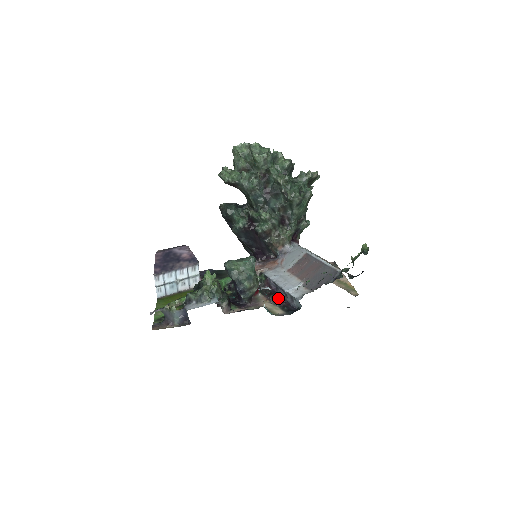
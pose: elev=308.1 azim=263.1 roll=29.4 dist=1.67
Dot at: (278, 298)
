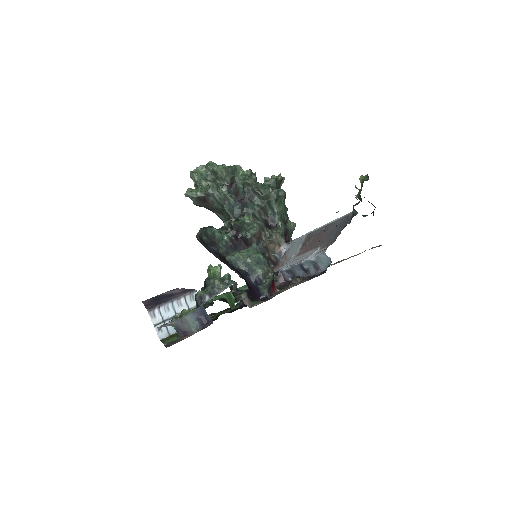
Dot at: (300, 277)
